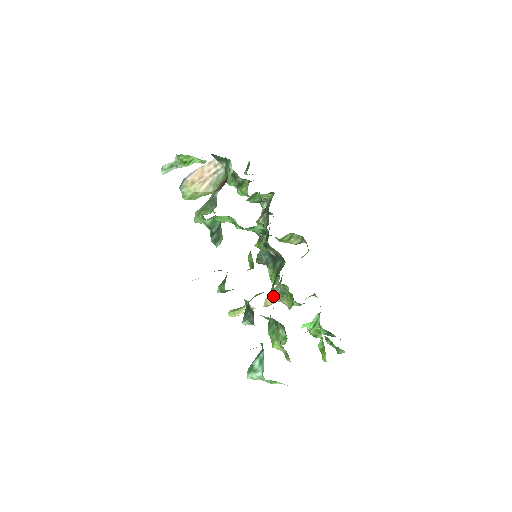
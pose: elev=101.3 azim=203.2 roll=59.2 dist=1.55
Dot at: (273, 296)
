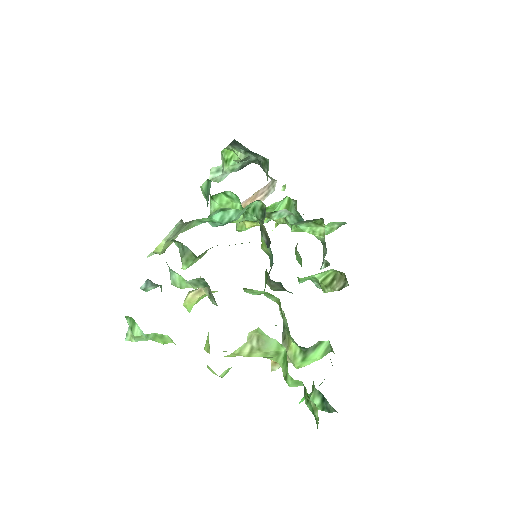
Dot at: occluded
